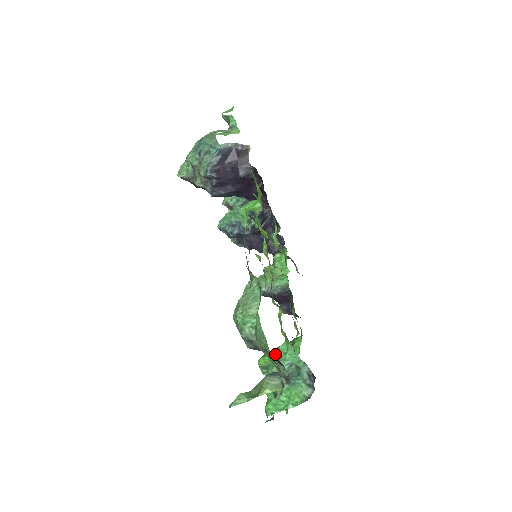
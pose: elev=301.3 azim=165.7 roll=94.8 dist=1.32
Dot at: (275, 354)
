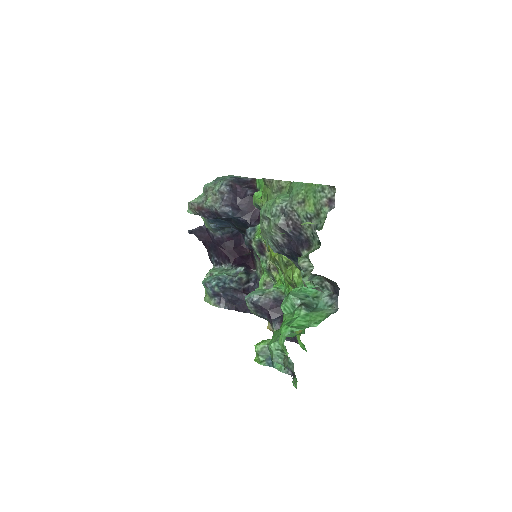
Dot at: occluded
